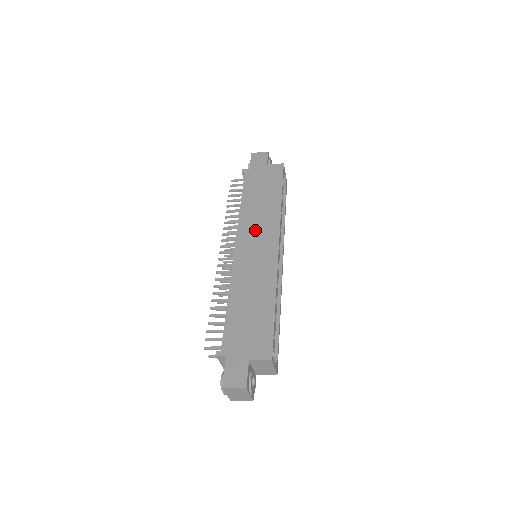
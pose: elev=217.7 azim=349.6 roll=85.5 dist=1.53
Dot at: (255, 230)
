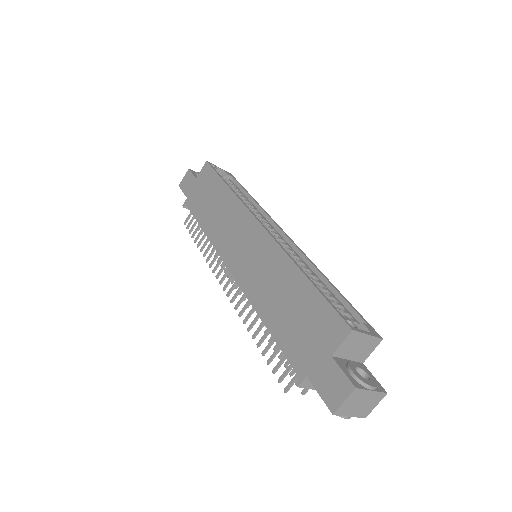
Dot at: (231, 236)
